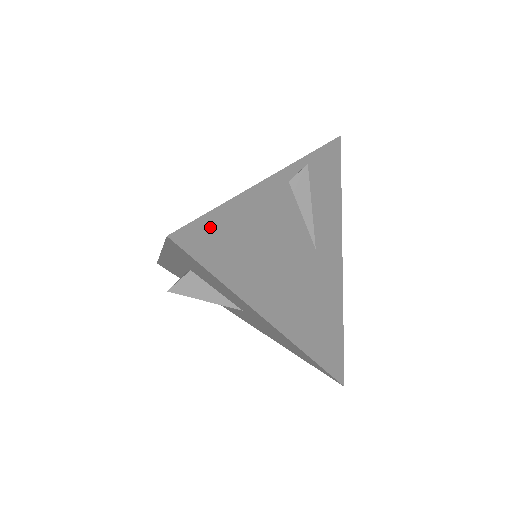
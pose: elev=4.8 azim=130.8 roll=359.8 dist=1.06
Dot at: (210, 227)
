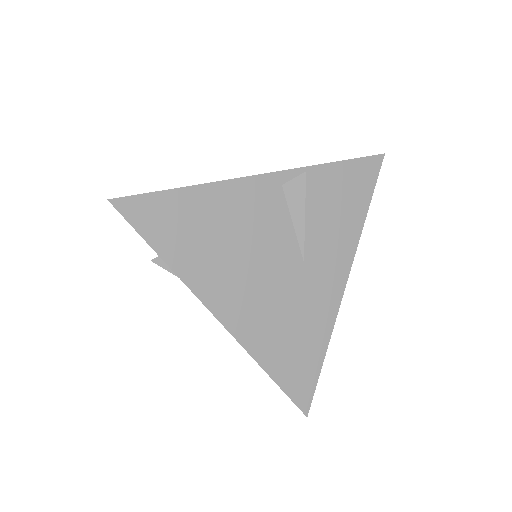
Dot at: (160, 204)
